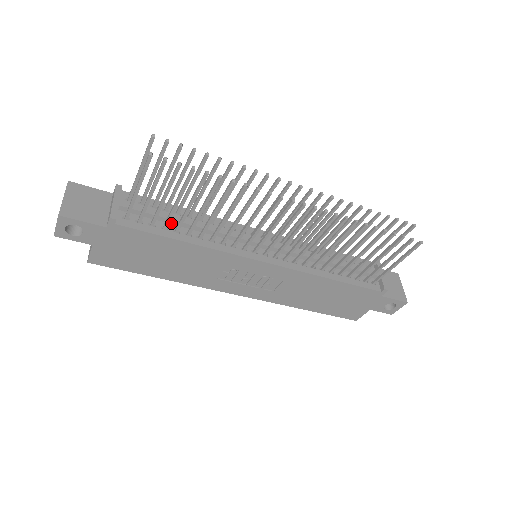
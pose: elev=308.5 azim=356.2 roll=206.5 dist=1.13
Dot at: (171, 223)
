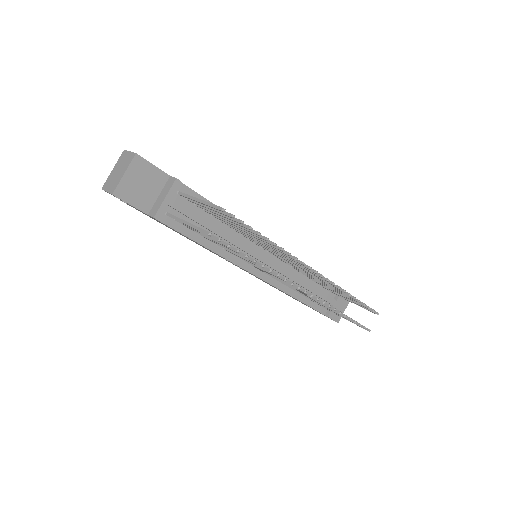
Dot at: (203, 226)
